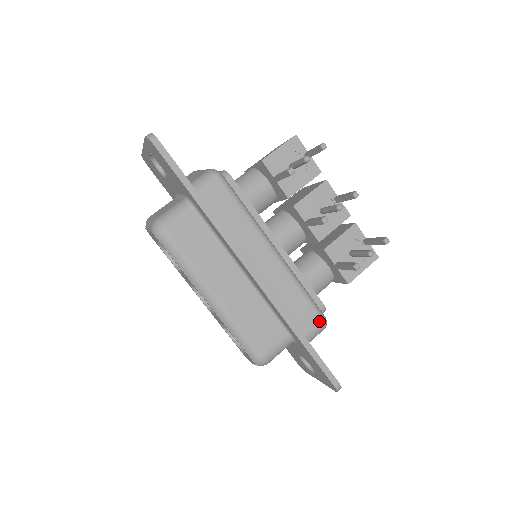
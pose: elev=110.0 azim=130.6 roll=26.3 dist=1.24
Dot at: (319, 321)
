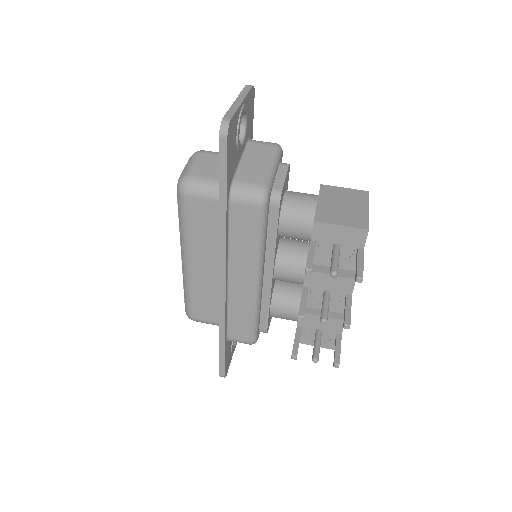
Dot at: (247, 341)
